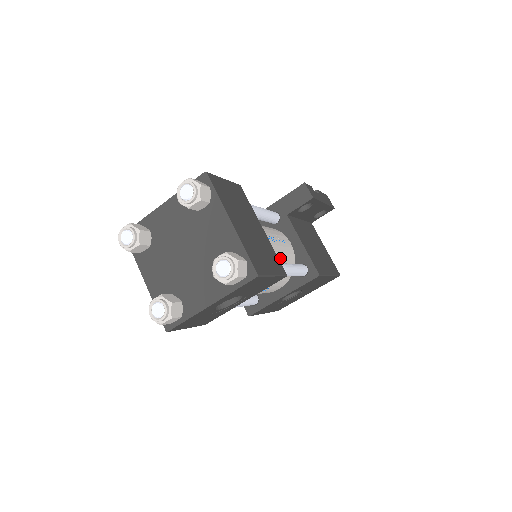
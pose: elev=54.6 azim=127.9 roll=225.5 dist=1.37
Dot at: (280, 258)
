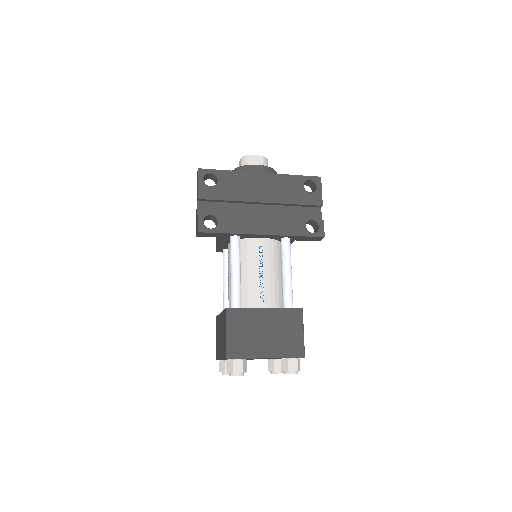
Dot at: occluded
